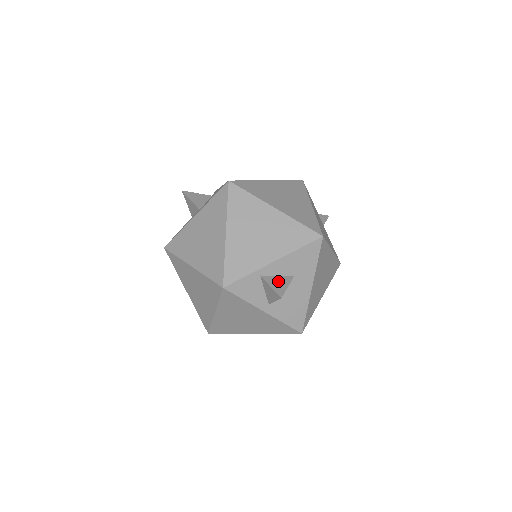
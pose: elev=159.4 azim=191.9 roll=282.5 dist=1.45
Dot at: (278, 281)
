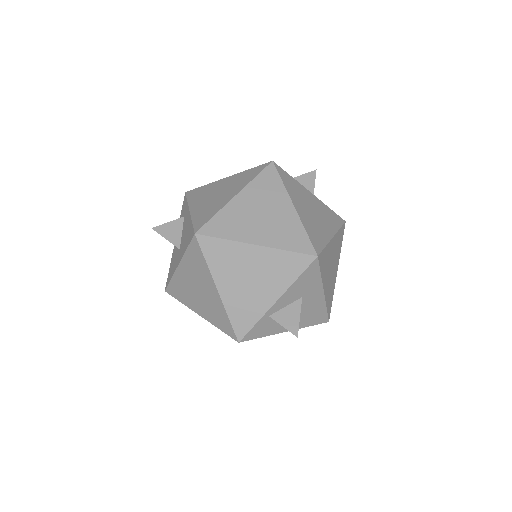
Dot at: (288, 314)
